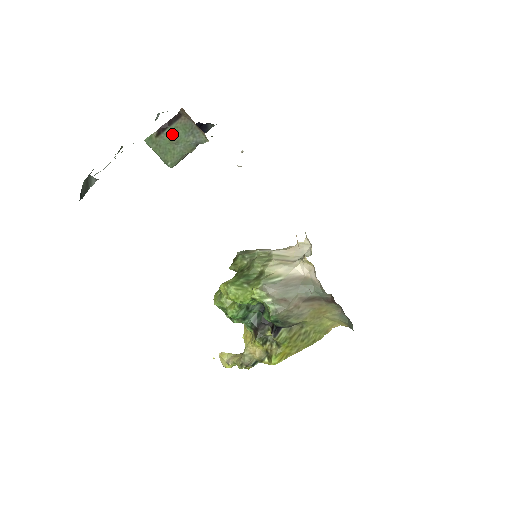
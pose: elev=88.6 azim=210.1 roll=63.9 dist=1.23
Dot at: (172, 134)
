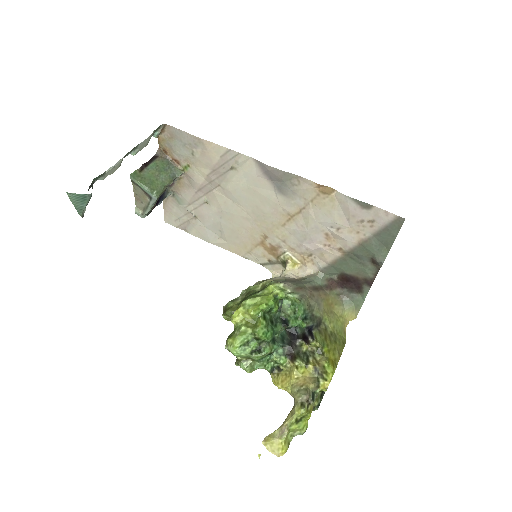
Dot at: (154, 168)
